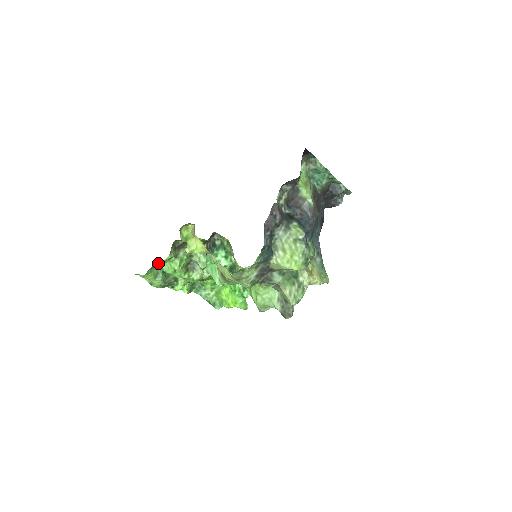
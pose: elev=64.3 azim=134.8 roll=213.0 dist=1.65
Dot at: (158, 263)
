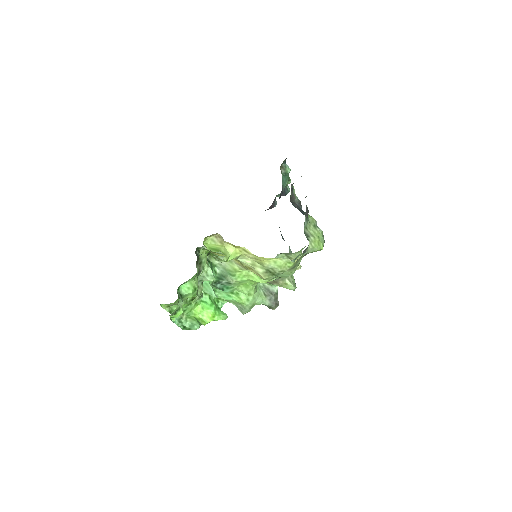
Dot at: occluded
